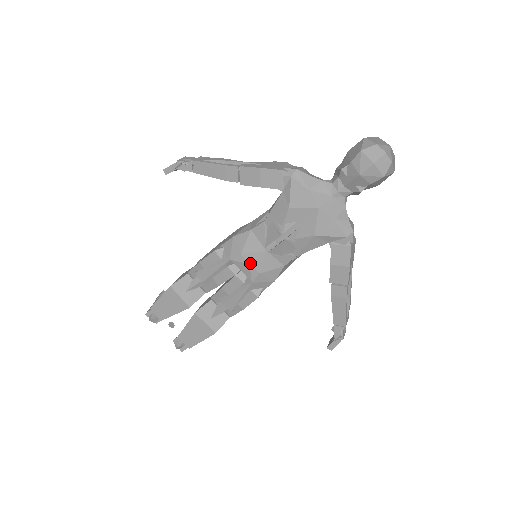
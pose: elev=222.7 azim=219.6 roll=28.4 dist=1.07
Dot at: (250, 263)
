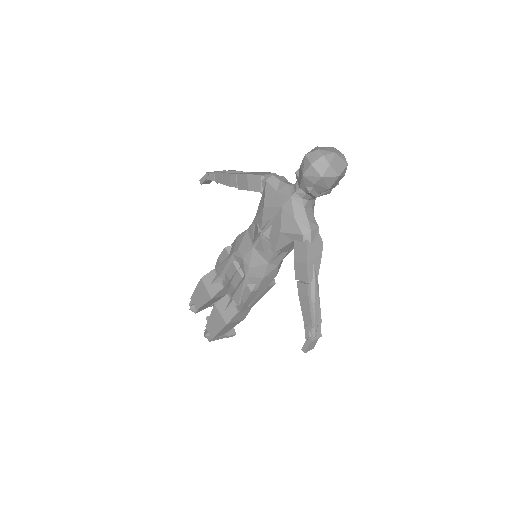
Dot at: (243, 258)
